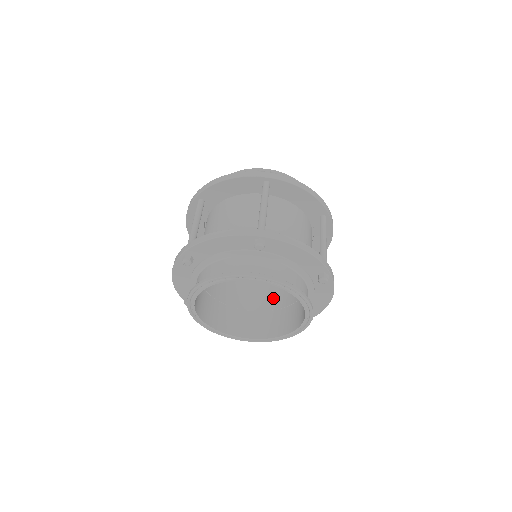
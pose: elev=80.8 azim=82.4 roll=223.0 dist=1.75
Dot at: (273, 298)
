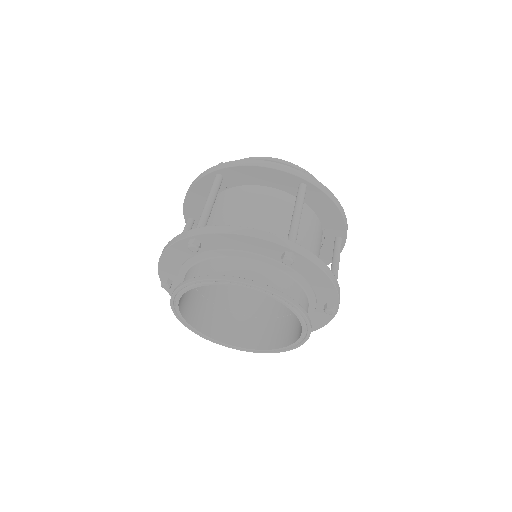
Dot at: (253, 303)
